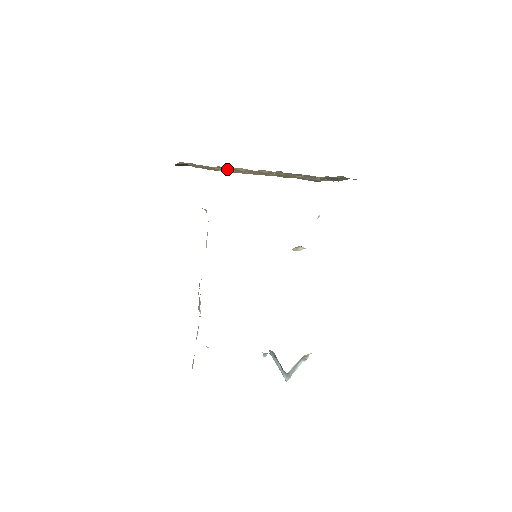
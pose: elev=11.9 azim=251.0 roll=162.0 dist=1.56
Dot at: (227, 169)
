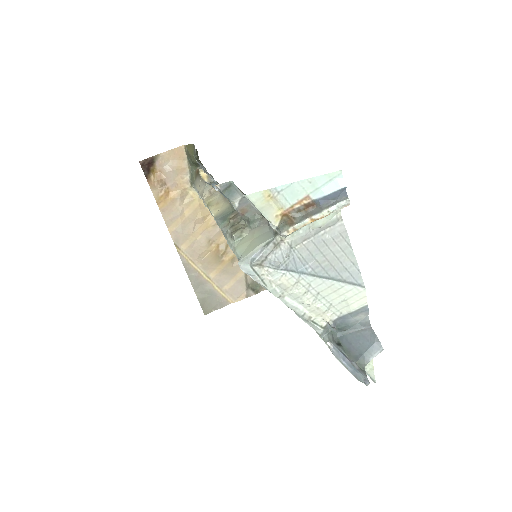
Dot at: (185, 207)
